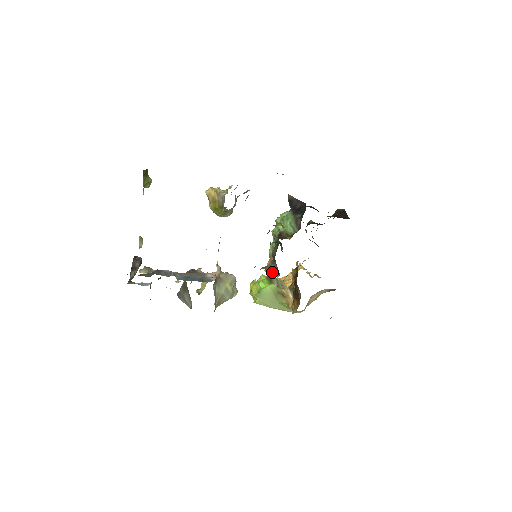
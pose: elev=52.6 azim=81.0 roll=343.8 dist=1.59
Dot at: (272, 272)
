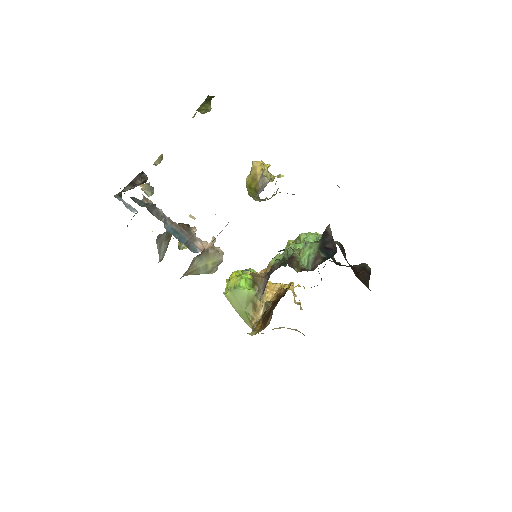
Dot at: (258, 286)
